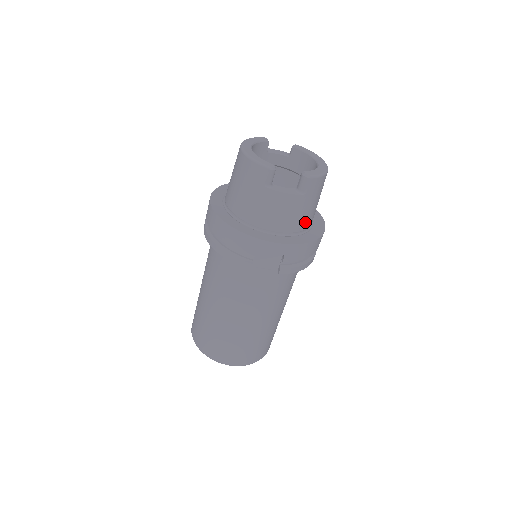
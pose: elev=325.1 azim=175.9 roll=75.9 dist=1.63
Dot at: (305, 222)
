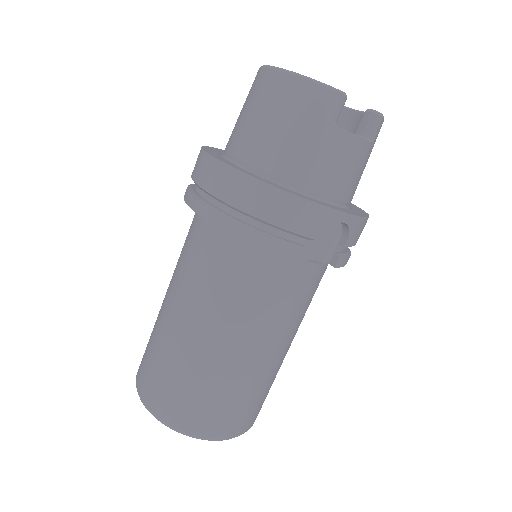
Dot at: (355, 190)
